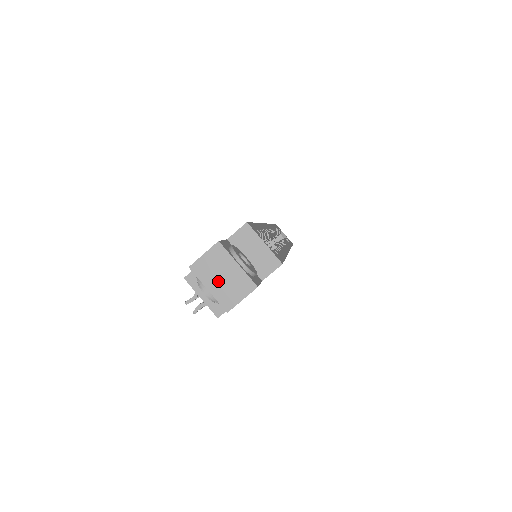
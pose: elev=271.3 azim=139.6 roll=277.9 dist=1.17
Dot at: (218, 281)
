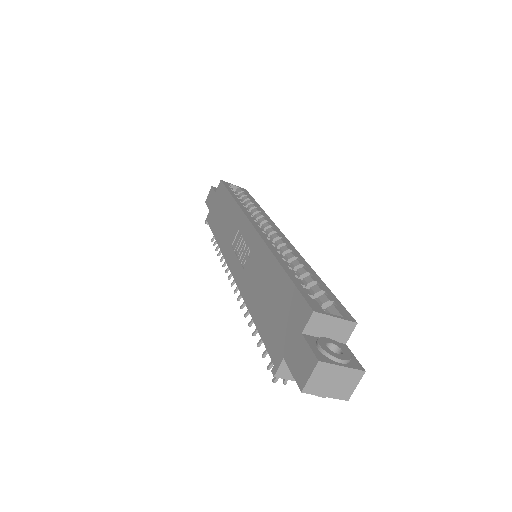
Dot at: (331, 387)
